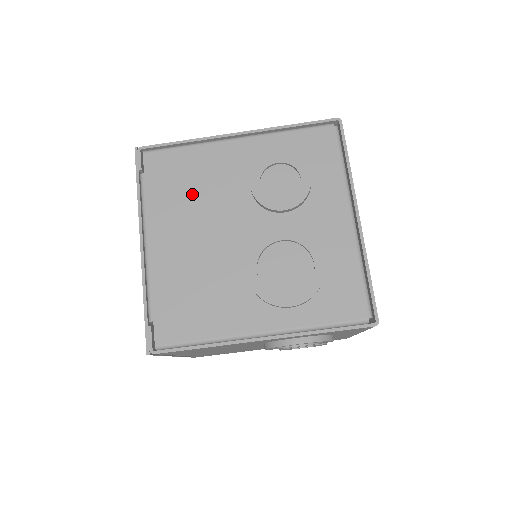
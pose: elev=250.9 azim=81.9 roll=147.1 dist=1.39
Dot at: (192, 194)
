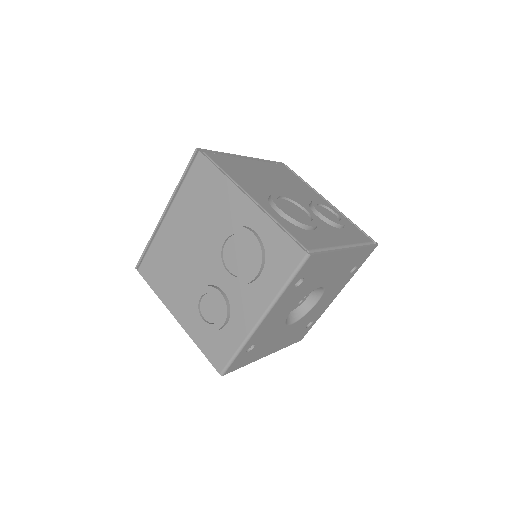
Dot at: (287, 180)
